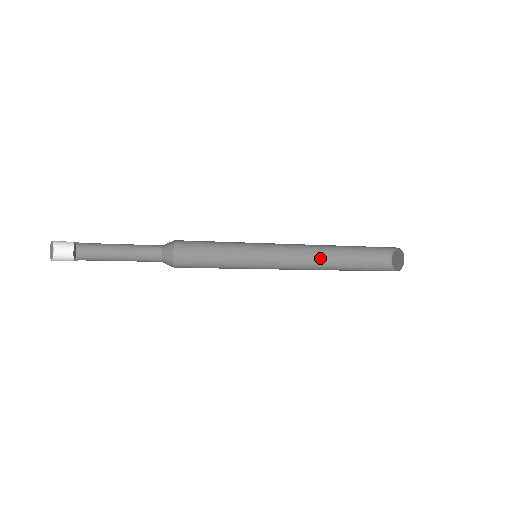
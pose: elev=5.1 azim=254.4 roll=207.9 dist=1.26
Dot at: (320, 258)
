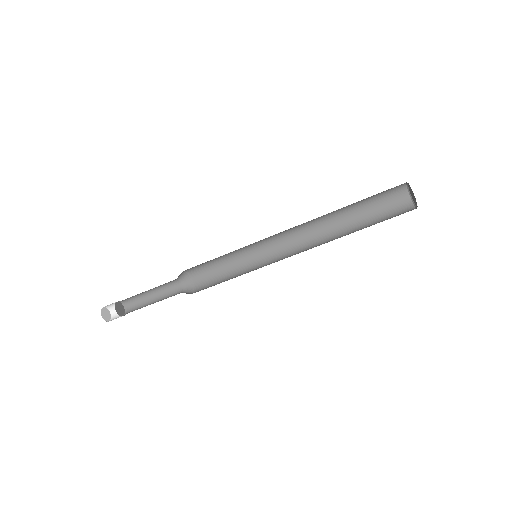
Dot at: (328, 235)
